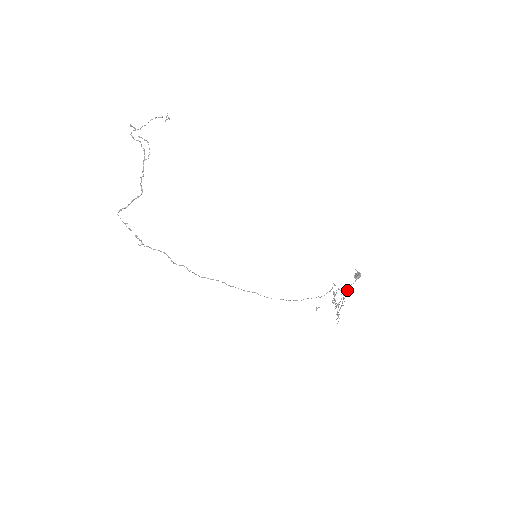
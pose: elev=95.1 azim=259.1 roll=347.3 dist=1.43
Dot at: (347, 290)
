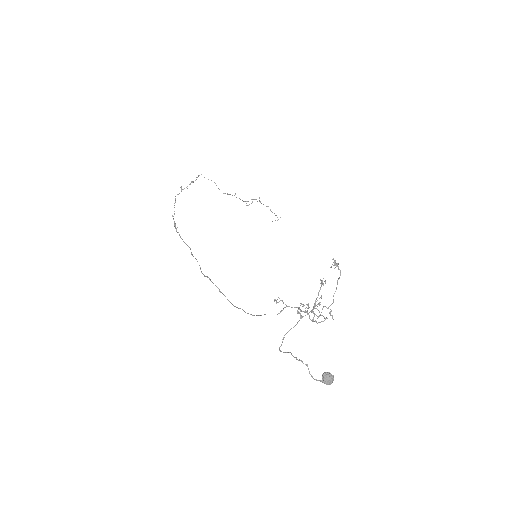
Dot at: occluded
